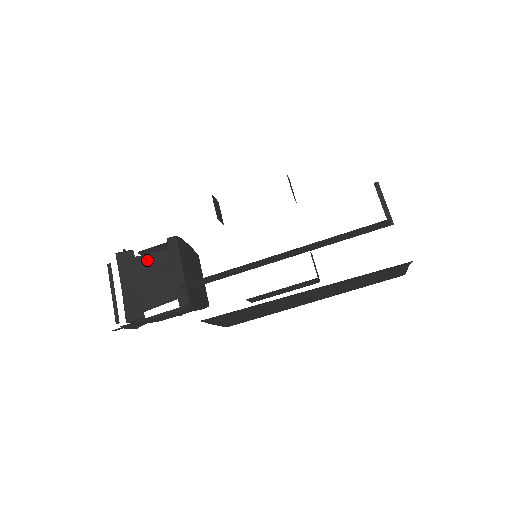
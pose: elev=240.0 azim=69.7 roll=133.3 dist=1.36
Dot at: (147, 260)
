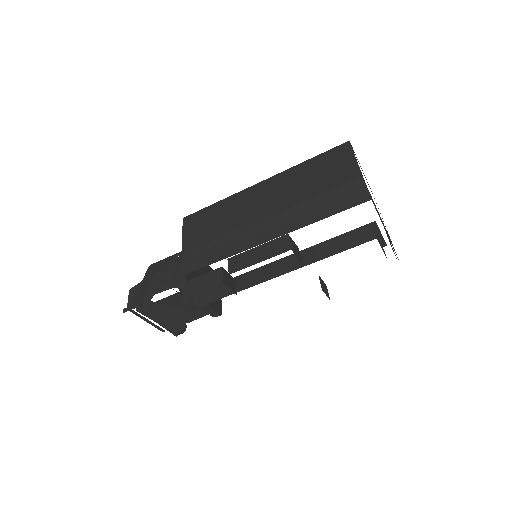
Dot at: (166, 301)
